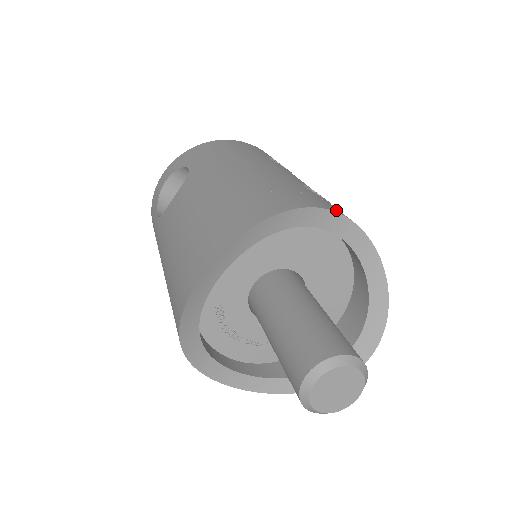
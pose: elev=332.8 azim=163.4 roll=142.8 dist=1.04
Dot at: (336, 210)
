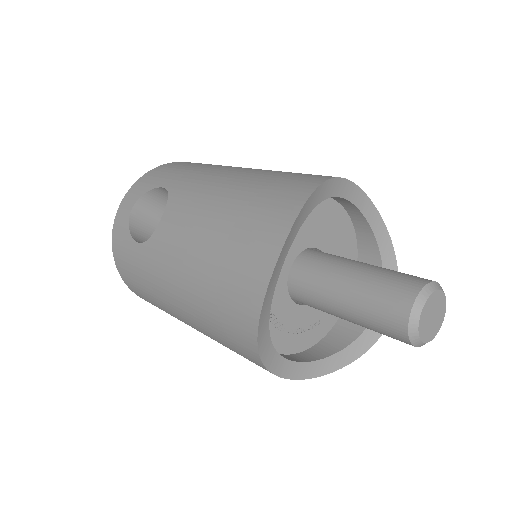
Dot at: occluded
